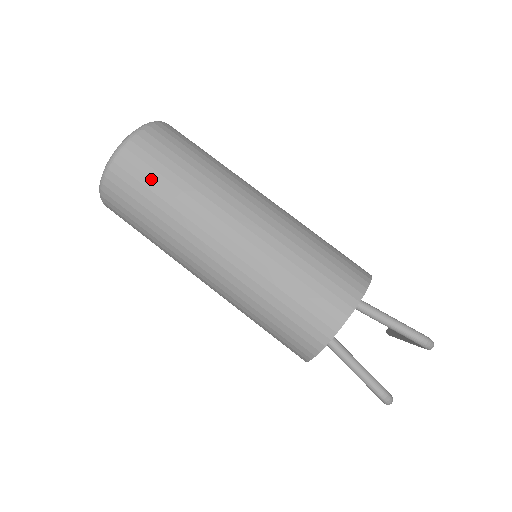
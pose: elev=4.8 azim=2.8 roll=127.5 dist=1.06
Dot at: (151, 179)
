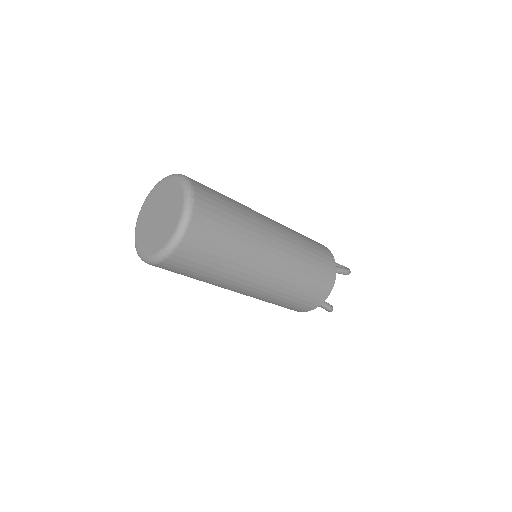
Dot at: (214, 246)
